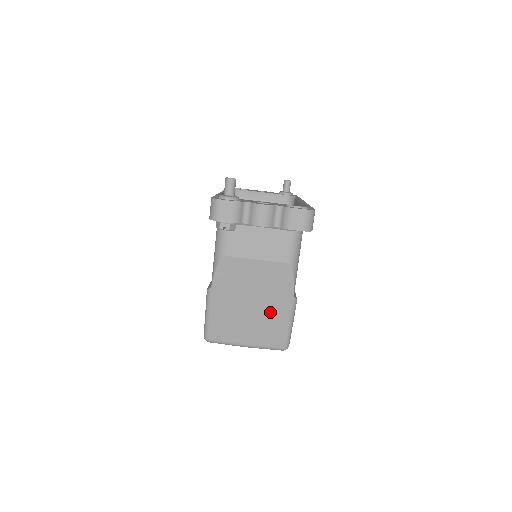
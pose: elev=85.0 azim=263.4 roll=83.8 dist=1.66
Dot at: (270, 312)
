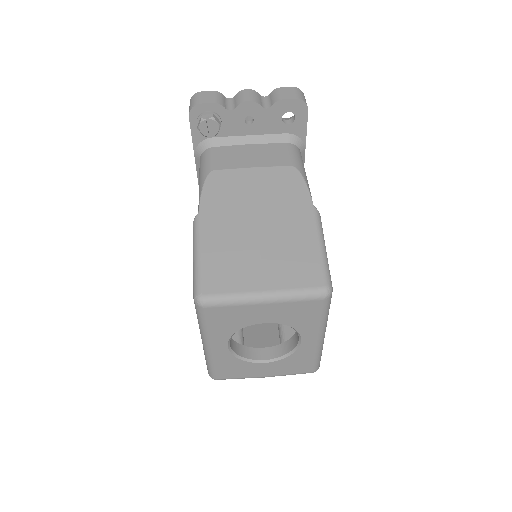
Dot at: (287, 231)
